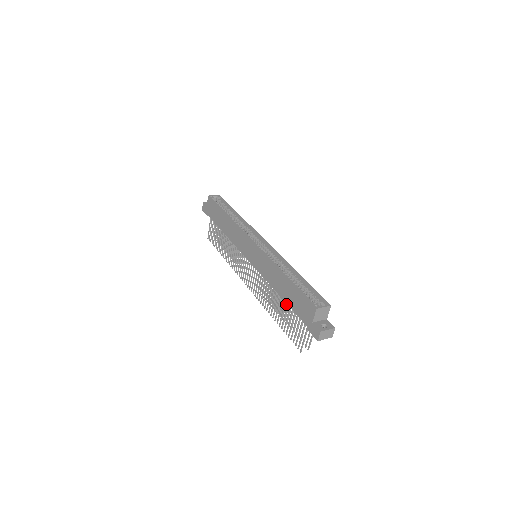
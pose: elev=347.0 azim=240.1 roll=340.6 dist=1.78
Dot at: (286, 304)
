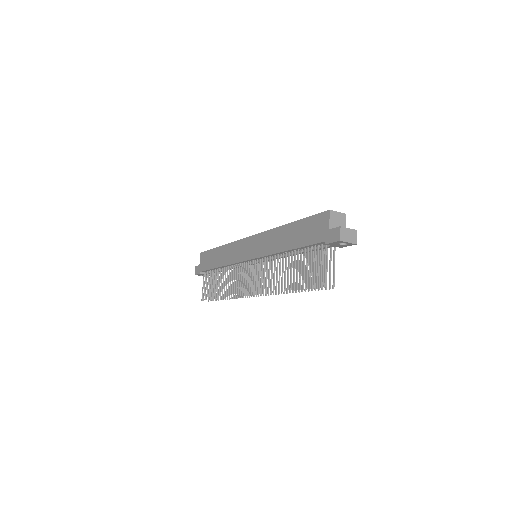
Dot at: occluded
